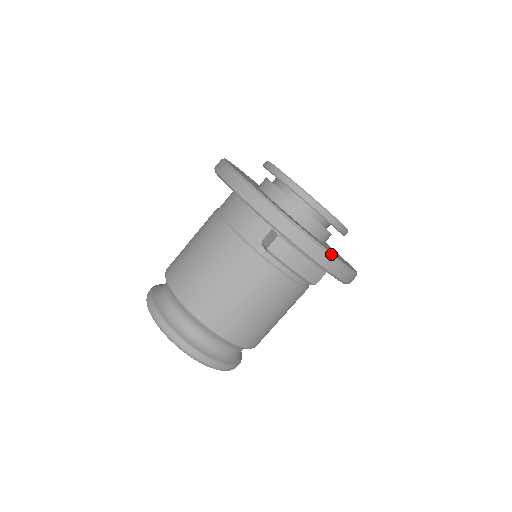
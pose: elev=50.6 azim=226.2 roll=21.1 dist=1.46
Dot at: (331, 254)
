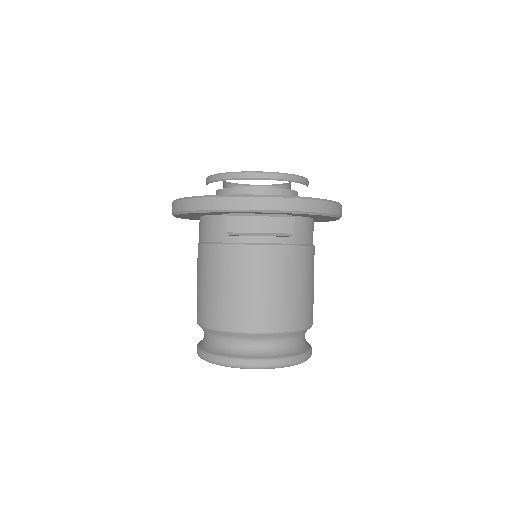
Dot at: (273, 196)
